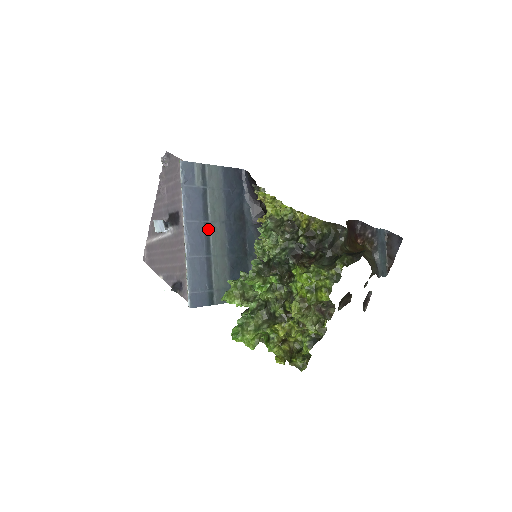
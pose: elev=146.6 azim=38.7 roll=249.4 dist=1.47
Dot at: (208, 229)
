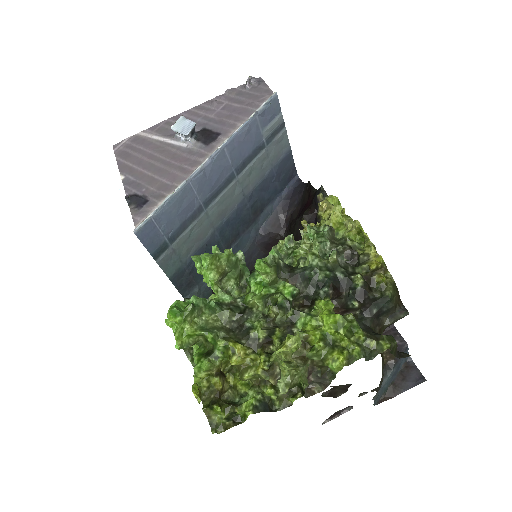
Dot at: (229, 182)
